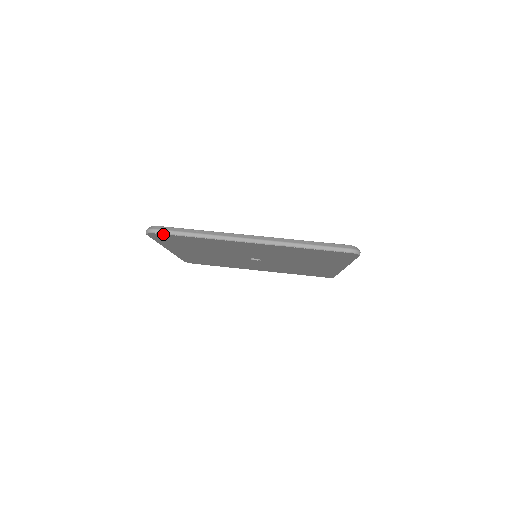
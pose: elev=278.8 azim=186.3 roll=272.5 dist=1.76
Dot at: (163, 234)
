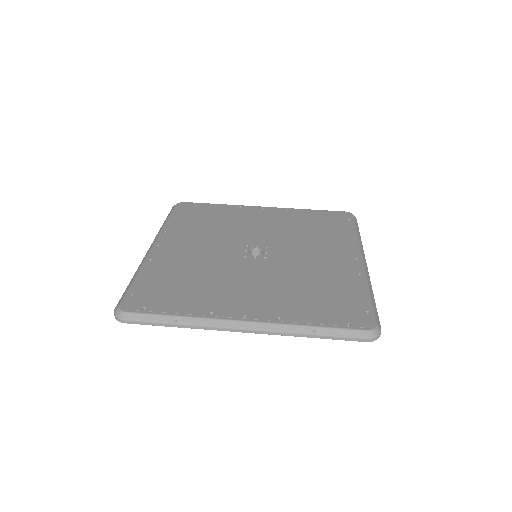
Dot at: (135, 323)
